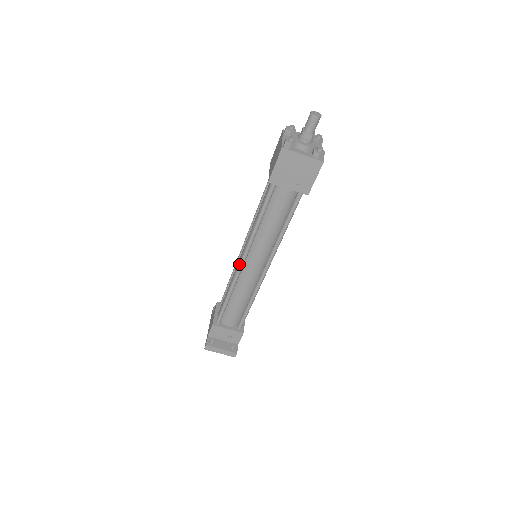
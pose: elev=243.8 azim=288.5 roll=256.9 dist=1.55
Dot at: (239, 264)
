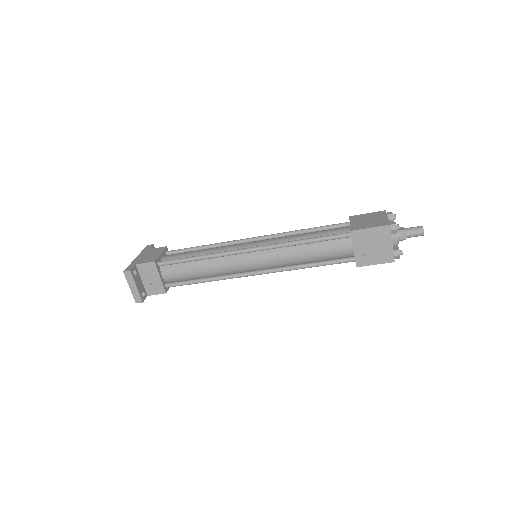
Dot at: (245, 249)
